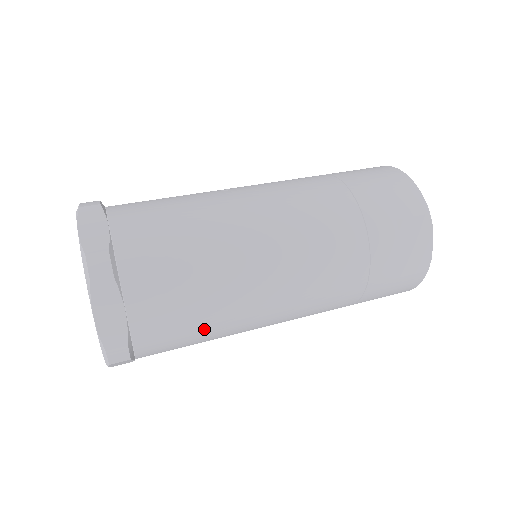
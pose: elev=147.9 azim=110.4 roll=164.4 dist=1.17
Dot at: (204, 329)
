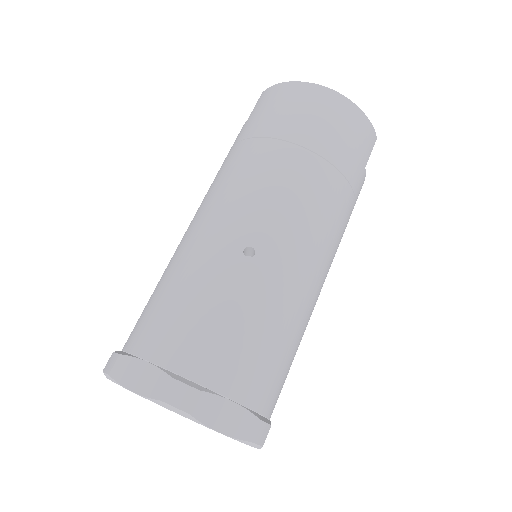
Dot at: occluded
